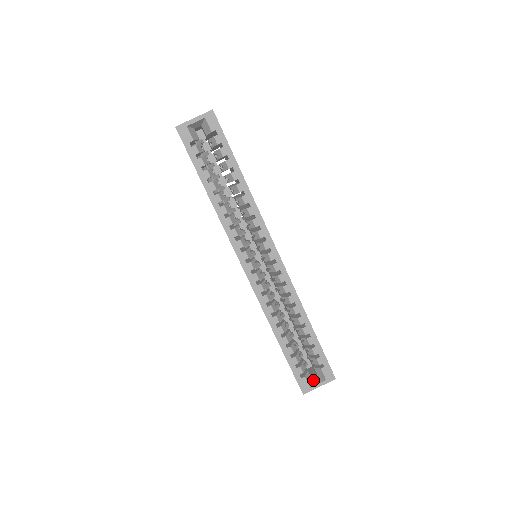
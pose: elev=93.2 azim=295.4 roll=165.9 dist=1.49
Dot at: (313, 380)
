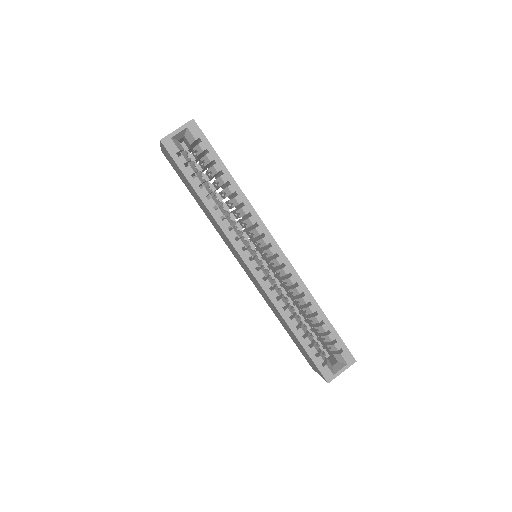
Dot at: (334, 367)
